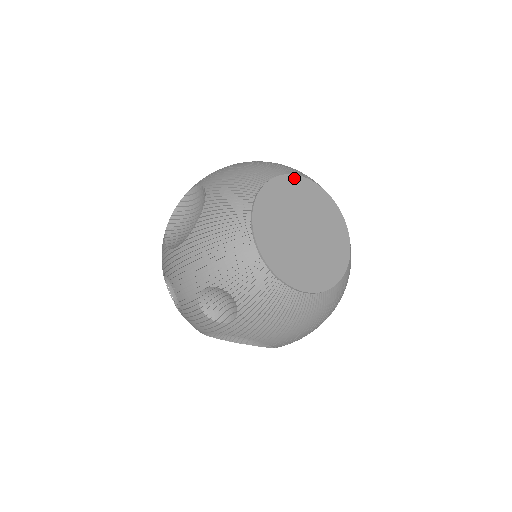
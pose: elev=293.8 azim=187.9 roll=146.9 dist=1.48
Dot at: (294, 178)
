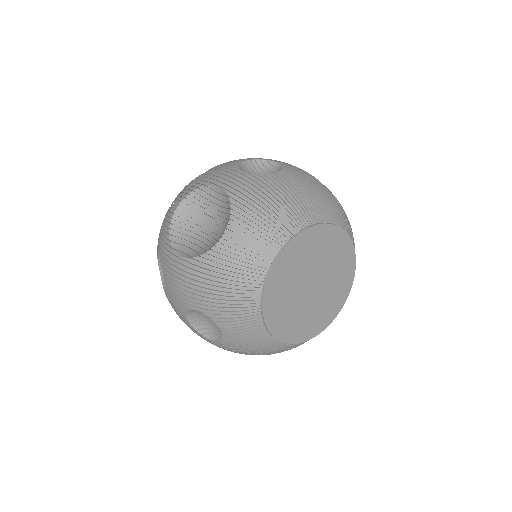
Dot at: (327, 227)
